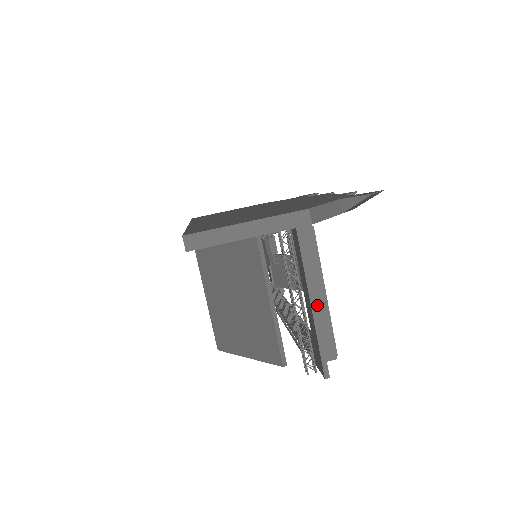
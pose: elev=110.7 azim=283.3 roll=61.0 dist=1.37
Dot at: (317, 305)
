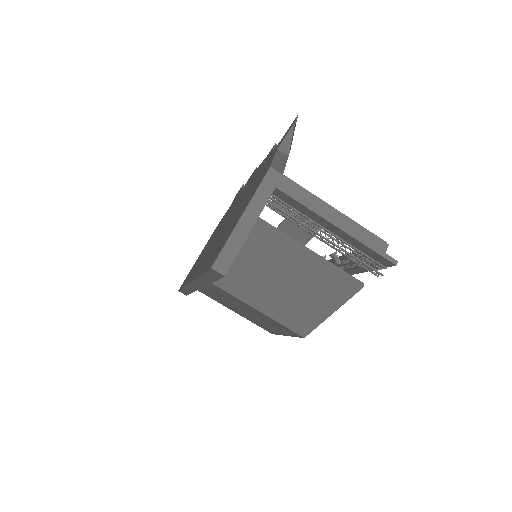
Dot at: (341, 223)
